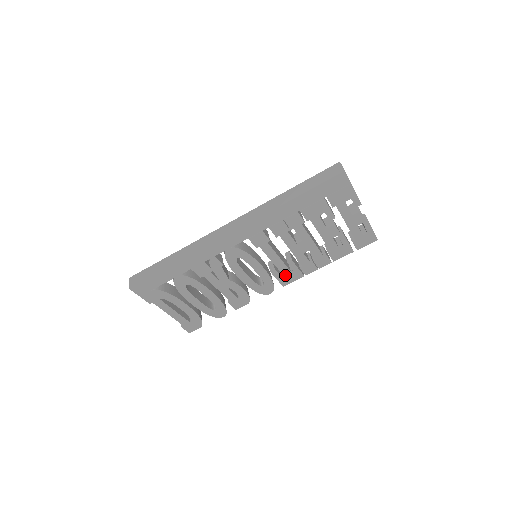
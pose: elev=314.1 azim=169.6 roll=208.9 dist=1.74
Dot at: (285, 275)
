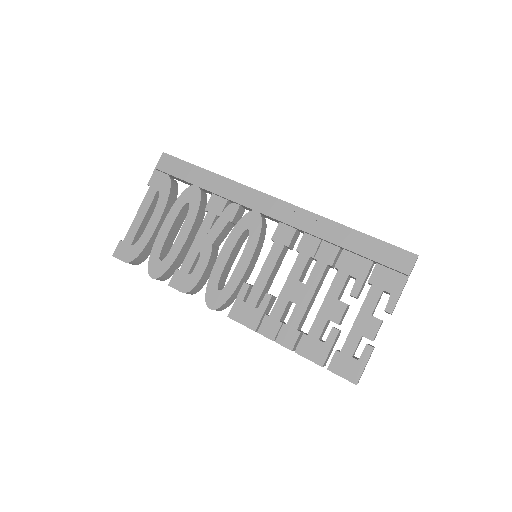
Dot at: (247, 305)
